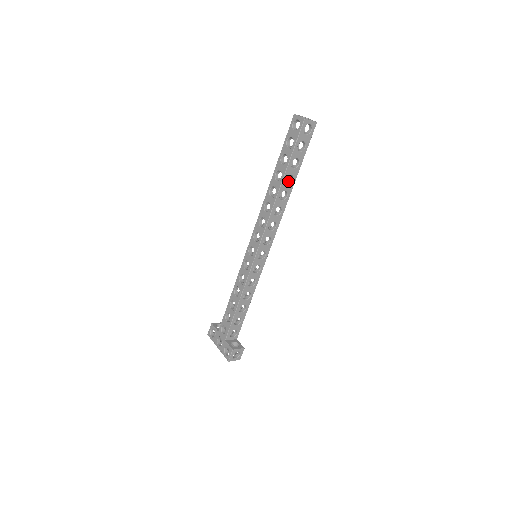
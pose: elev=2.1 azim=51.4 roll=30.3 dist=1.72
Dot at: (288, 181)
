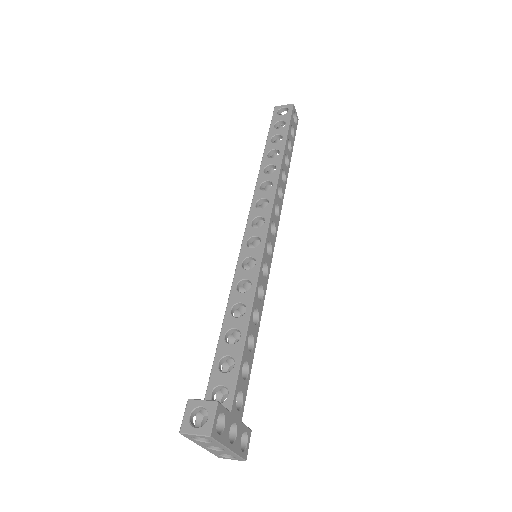
Dot at: occluded
